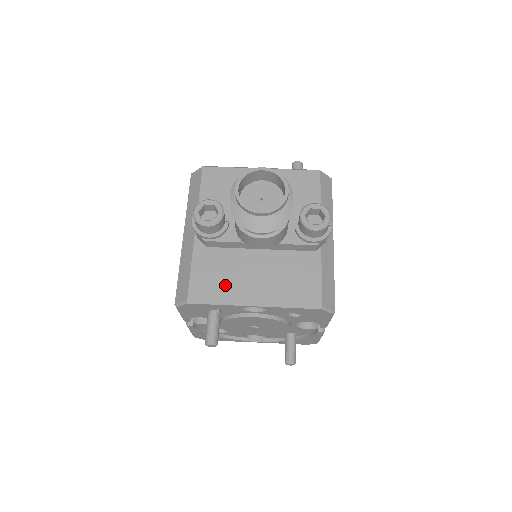
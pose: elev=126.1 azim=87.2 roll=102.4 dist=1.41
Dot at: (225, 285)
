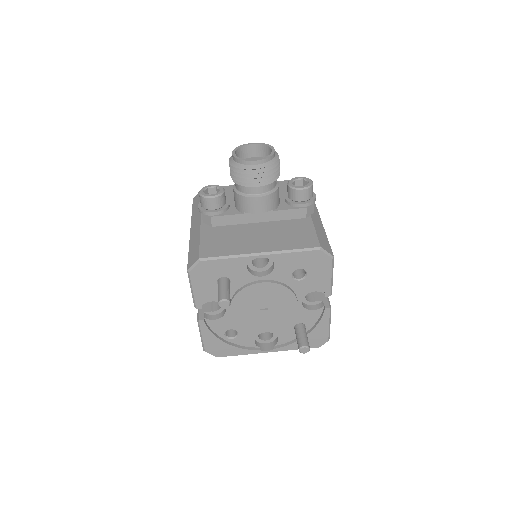
Dot at: (232, 245)
